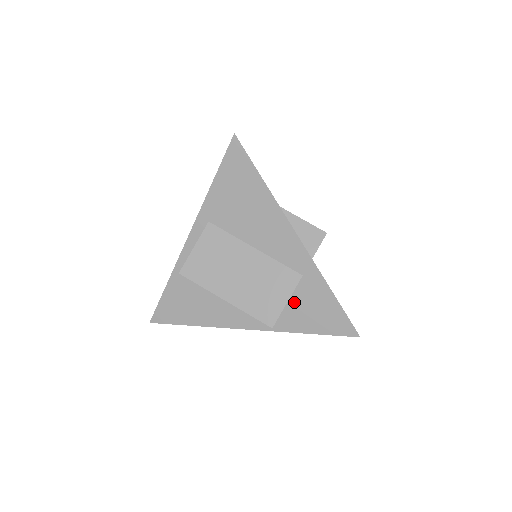
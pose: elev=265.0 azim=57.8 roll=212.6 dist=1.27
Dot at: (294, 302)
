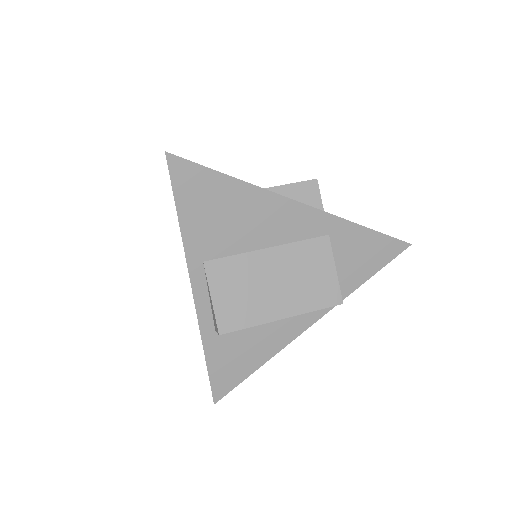
Dot at: (337, 265)
